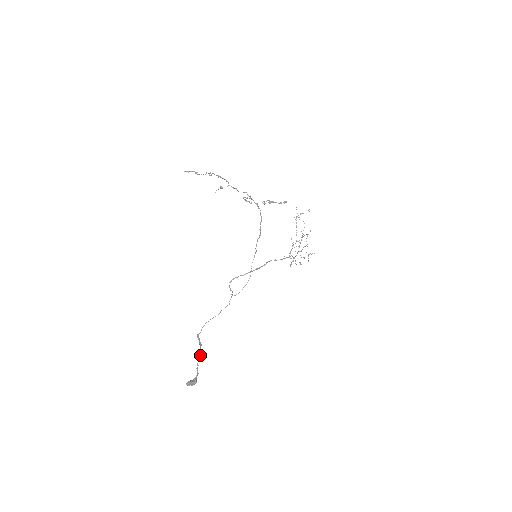
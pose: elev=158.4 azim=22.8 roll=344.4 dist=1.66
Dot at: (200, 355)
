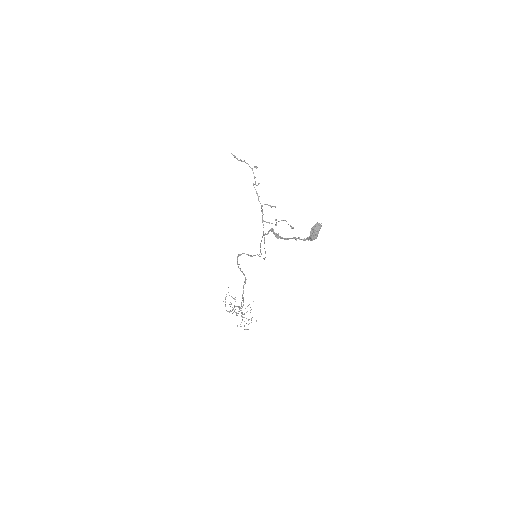
Dot at: (287, 239)
